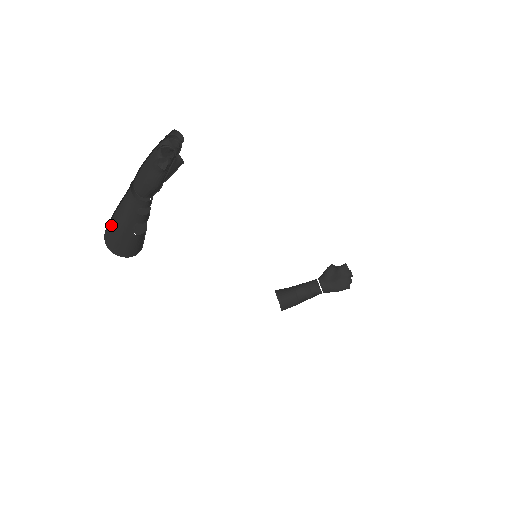
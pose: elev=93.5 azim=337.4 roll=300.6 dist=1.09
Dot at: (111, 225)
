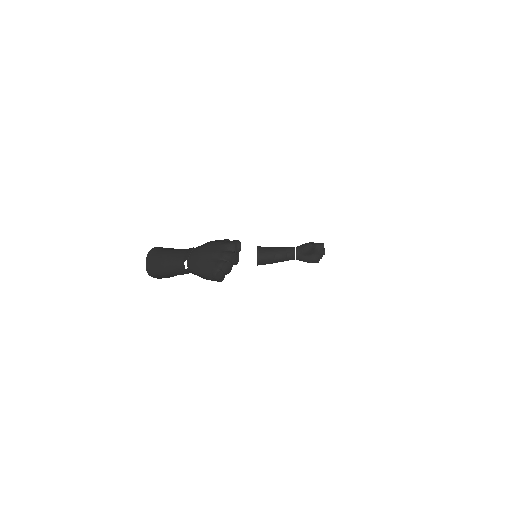
Dot at: (156, 263)
